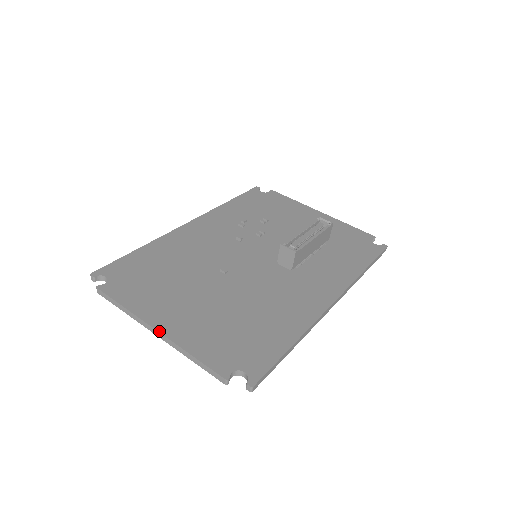
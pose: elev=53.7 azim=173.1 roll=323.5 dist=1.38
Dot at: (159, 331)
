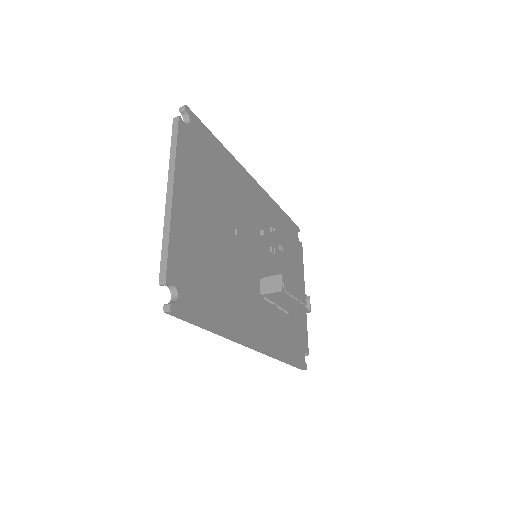
Dot at: (173, 195)
